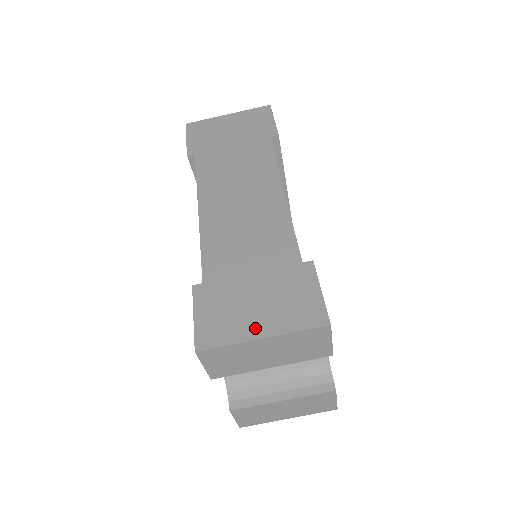
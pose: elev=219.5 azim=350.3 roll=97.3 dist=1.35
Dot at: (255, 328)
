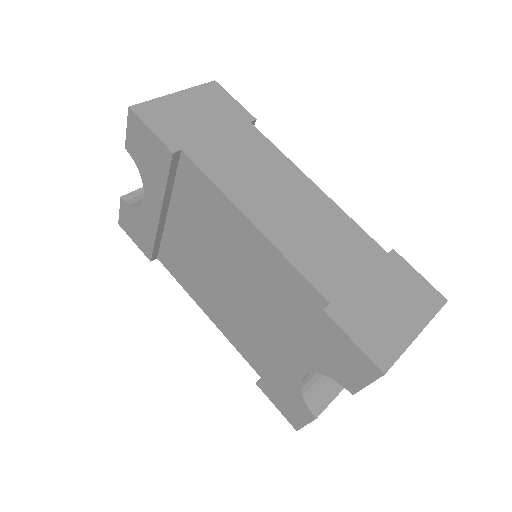
Dot at: (407, 328)
